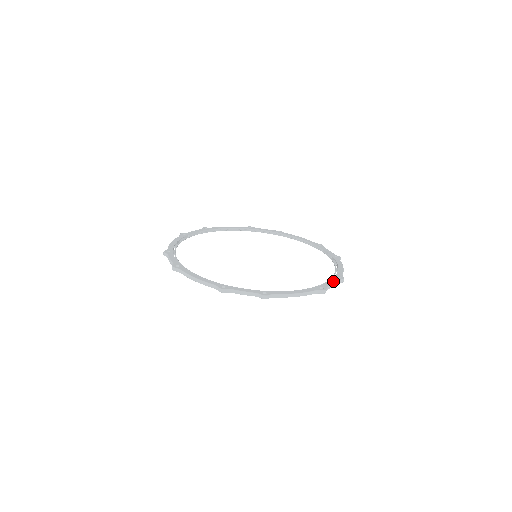
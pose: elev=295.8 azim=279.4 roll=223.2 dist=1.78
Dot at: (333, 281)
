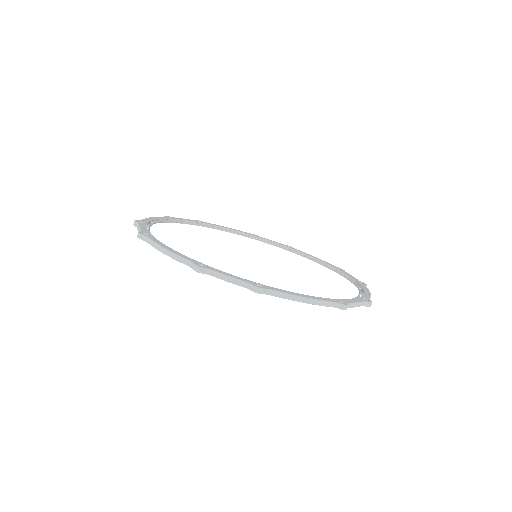
Dot at: (357, 300)
